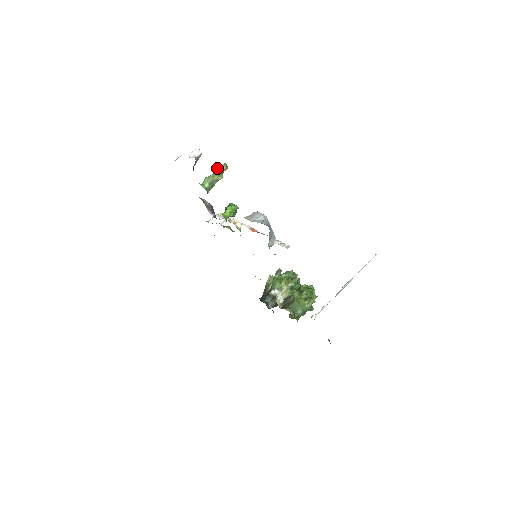
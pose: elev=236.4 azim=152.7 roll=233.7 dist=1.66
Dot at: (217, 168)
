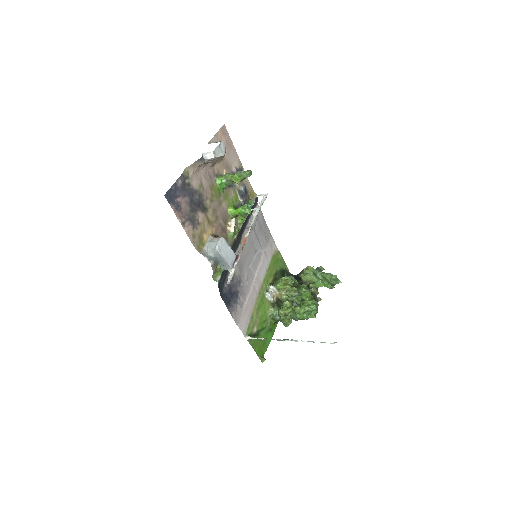
Dot at: (240, 171)
